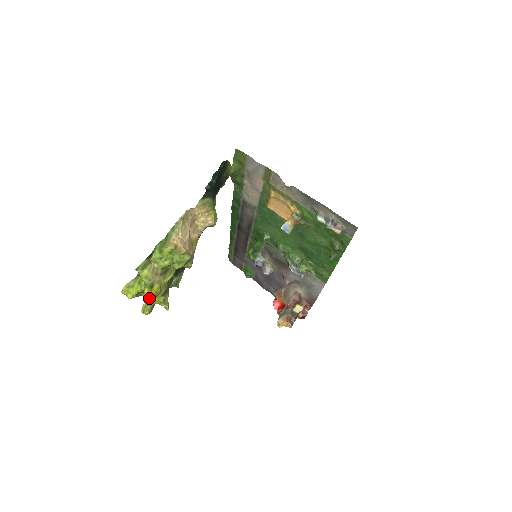
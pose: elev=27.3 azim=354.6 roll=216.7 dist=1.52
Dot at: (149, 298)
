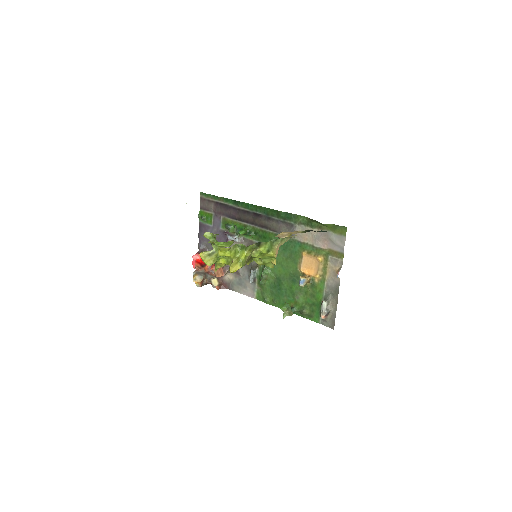
Dot at: (233, 272)
